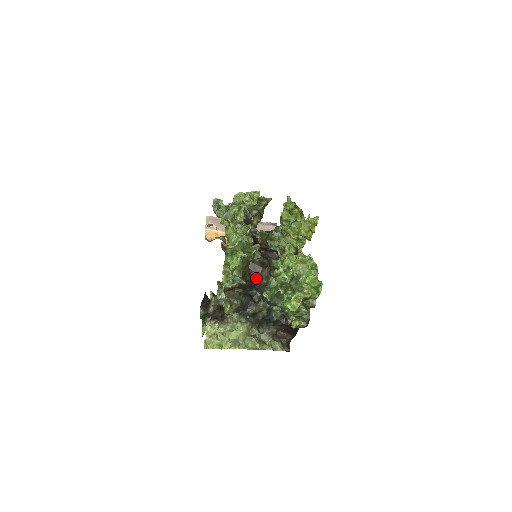
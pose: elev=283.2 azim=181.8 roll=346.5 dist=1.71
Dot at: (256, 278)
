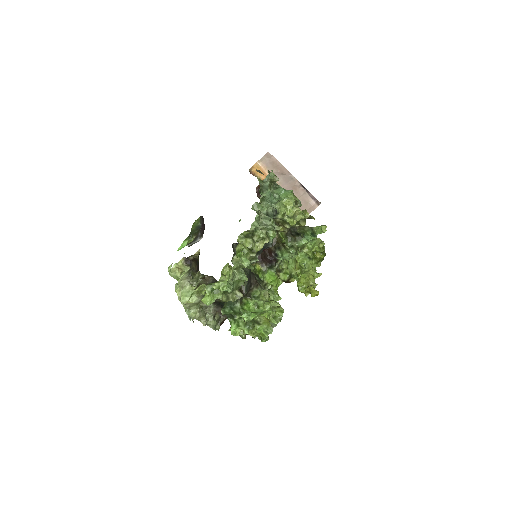
Dot at: occluded
